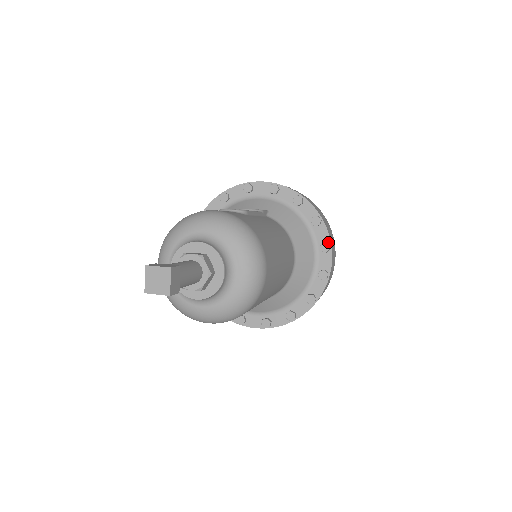
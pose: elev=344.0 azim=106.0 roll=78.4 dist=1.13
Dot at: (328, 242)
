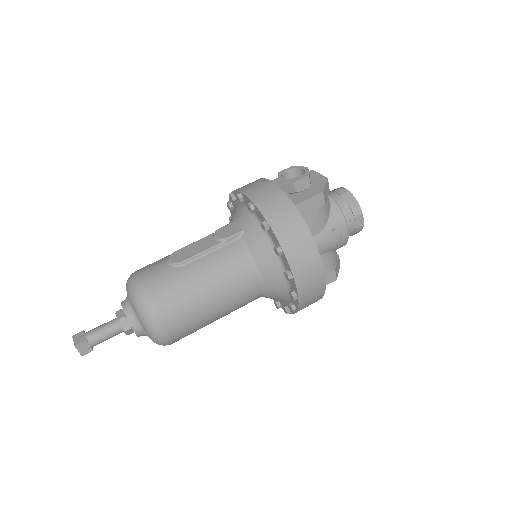
Dot at: (290, 271)
